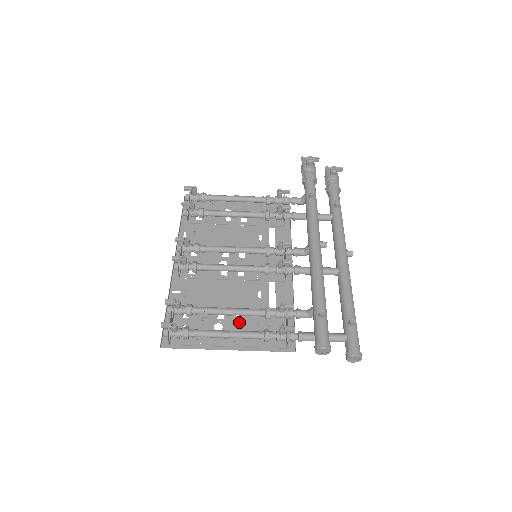
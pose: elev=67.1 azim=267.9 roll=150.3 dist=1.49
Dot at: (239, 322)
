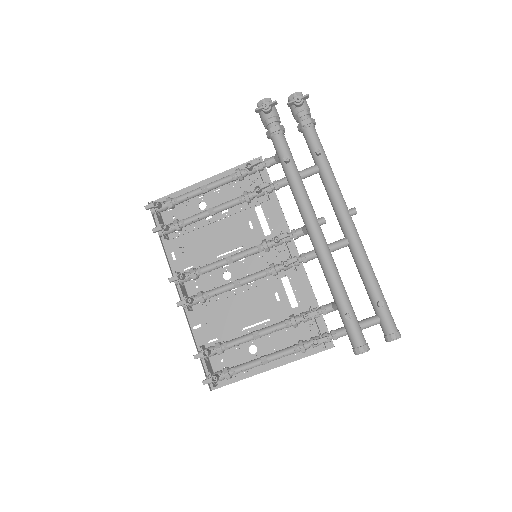
Dot at: (270, 337)
